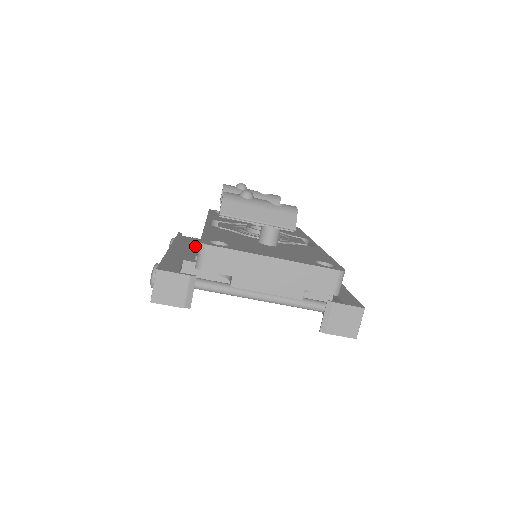
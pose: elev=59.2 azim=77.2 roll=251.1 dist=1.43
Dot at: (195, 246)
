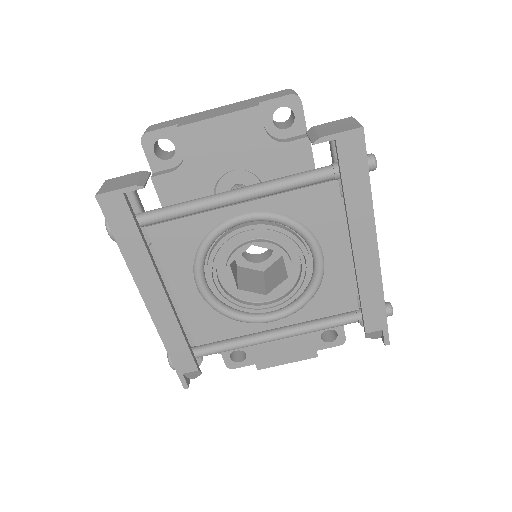
Dot at: occluded
